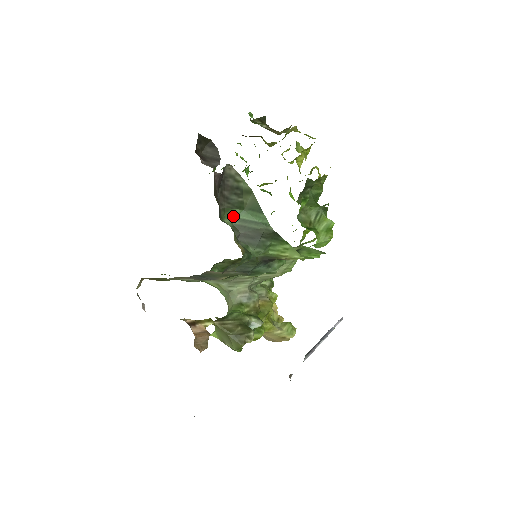
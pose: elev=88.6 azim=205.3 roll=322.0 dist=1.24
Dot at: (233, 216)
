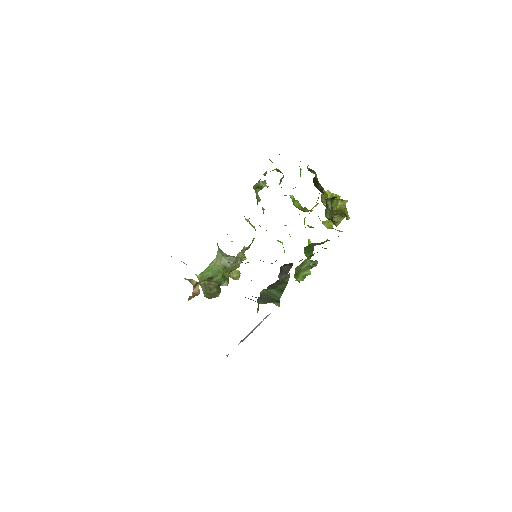
Dot at: (267, 290)
